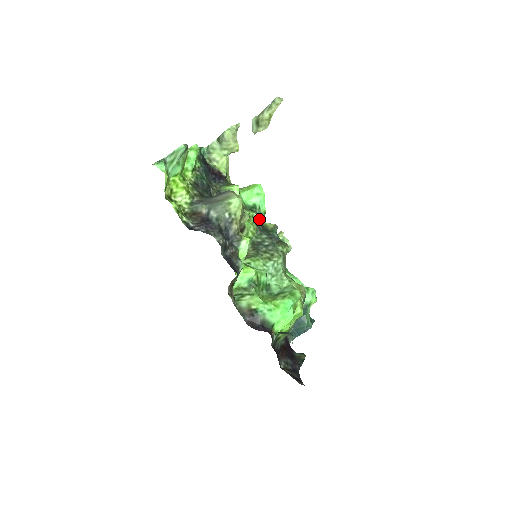
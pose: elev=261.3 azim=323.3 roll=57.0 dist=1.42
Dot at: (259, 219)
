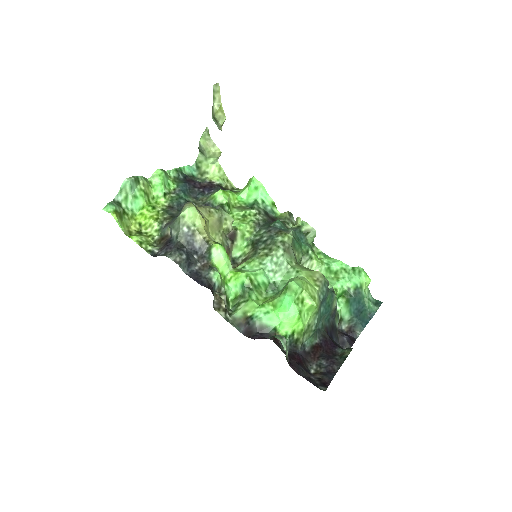
Dot at: (263, 214)
